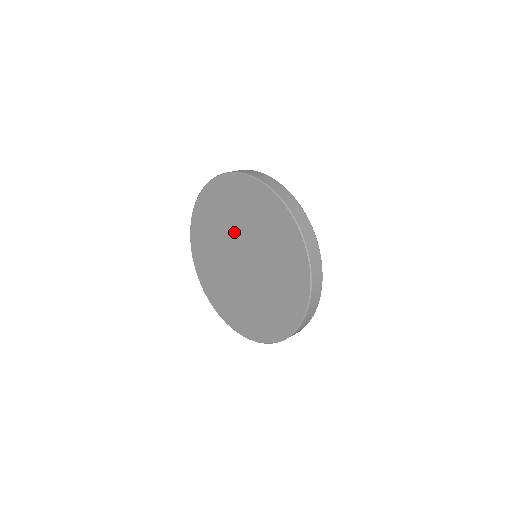
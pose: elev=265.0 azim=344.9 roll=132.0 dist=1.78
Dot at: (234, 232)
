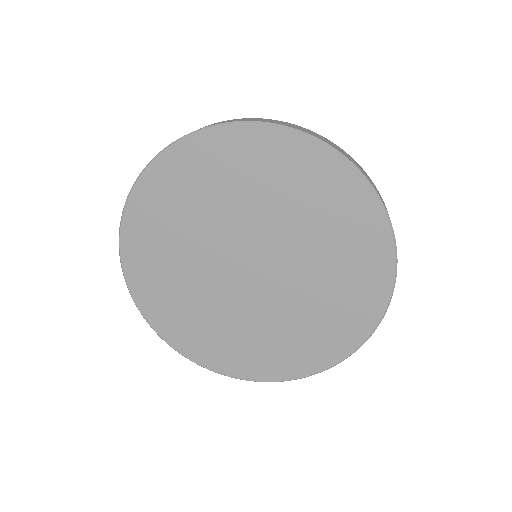
Dot at: (281, 234)
